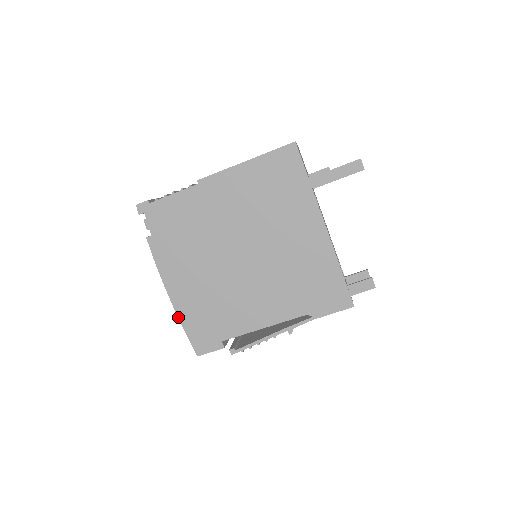
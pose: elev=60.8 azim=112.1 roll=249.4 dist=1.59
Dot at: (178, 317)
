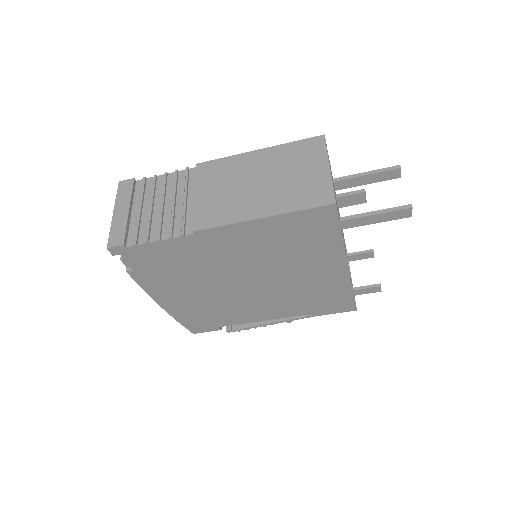
Dot at: (172, 316)
